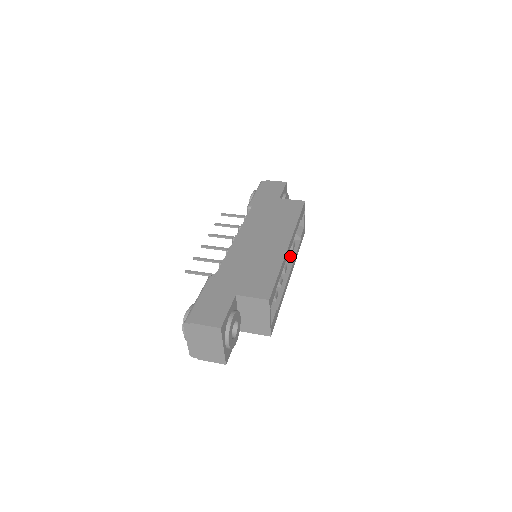
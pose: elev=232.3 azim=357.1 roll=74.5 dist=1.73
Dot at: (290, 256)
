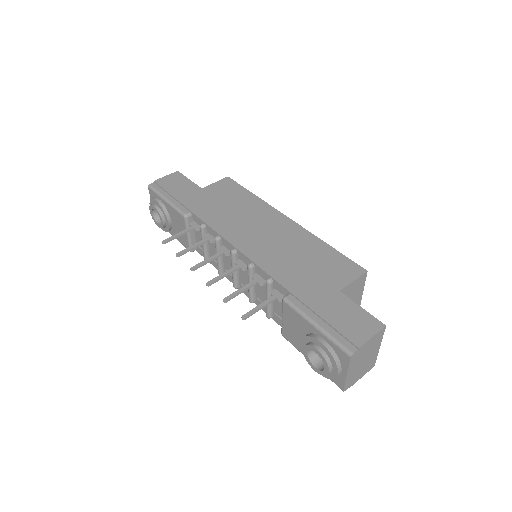
Dot at: occluded
